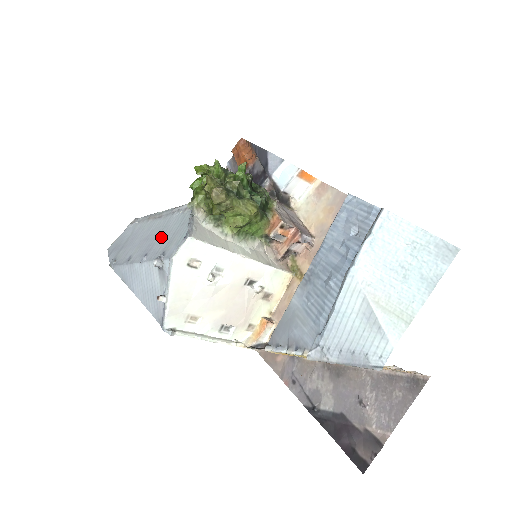
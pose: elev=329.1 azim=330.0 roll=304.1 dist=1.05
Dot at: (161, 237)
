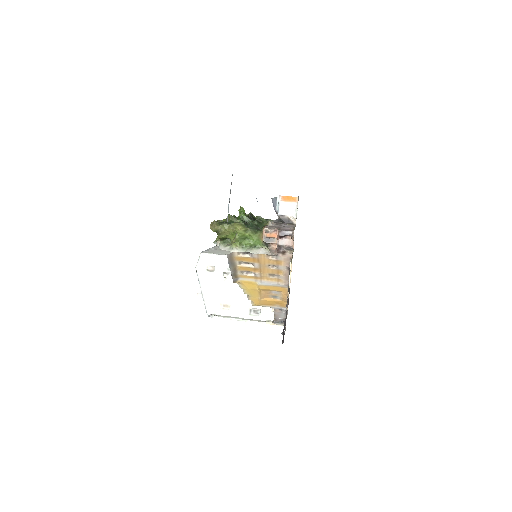
Dot at: occluded
